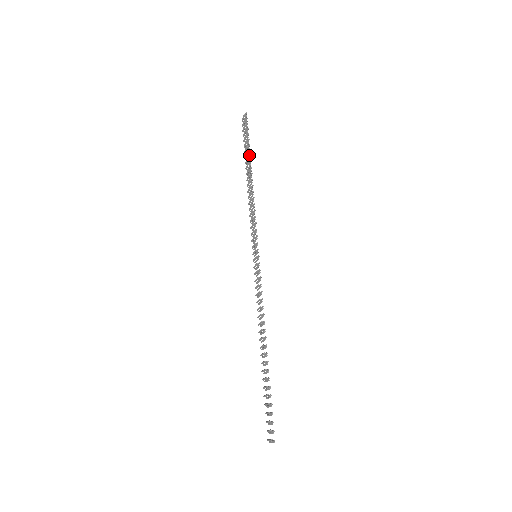
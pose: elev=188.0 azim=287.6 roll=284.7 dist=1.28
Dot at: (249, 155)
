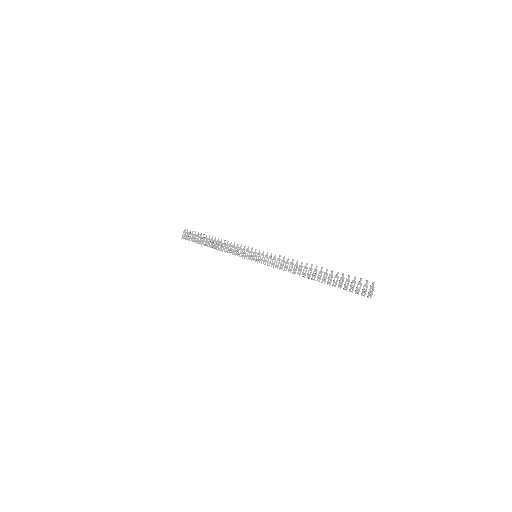
Dot at: (204, 239)
